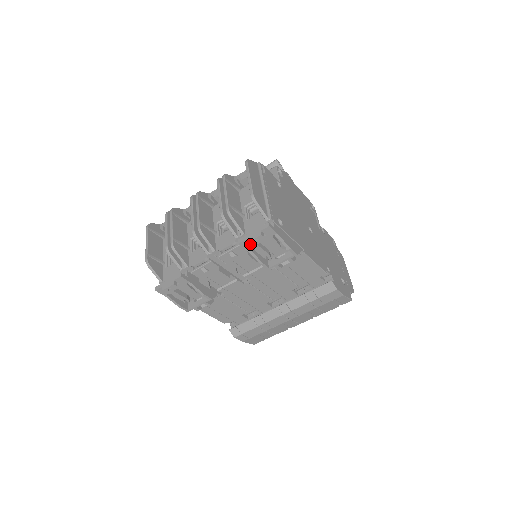
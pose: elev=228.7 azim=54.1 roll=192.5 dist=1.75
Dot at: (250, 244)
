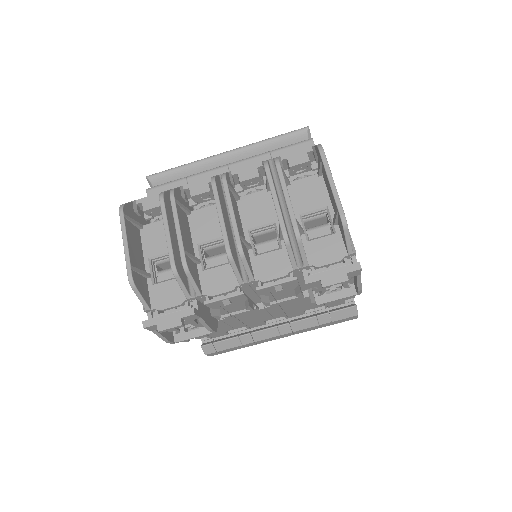
Dot at: (324, 288)
